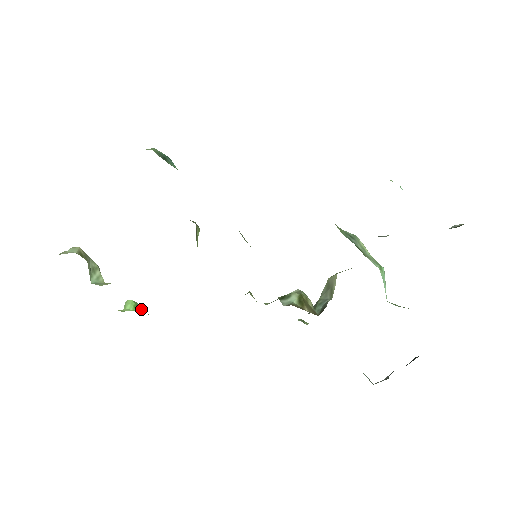
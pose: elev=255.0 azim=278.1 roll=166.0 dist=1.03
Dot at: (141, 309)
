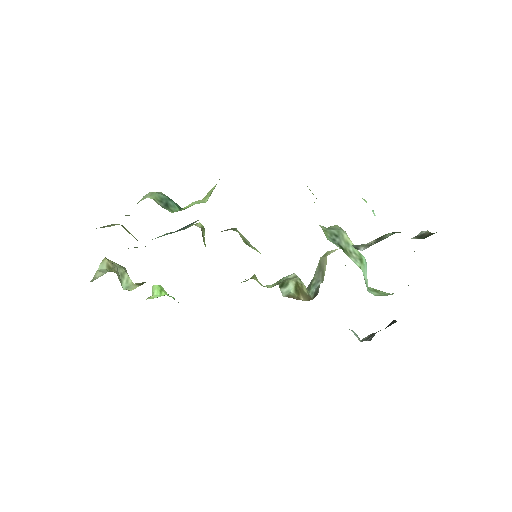
Dot at: (166, 292)
